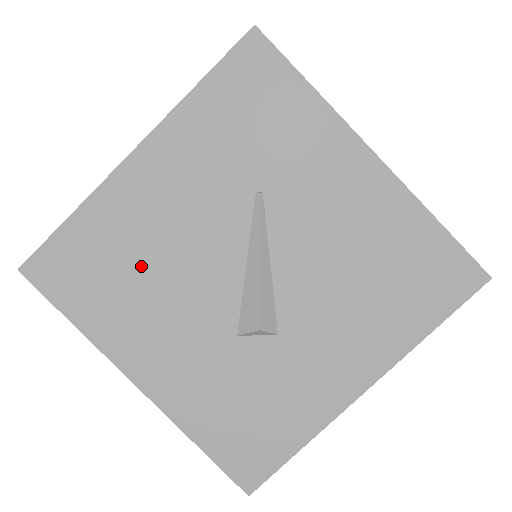
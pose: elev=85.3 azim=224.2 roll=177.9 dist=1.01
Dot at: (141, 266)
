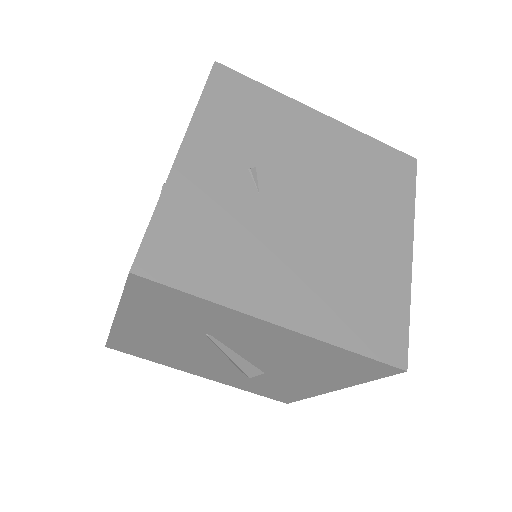
Dot at: (165, 350)
